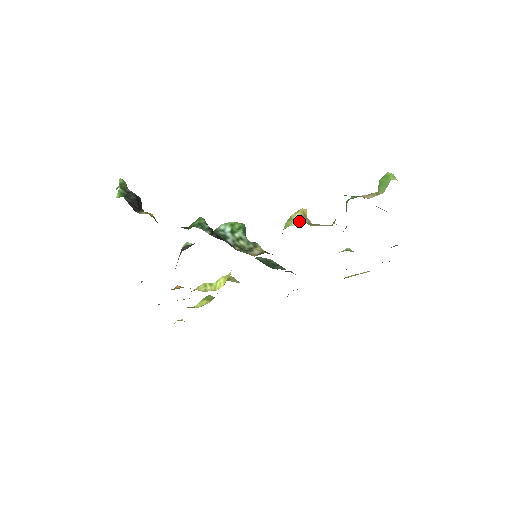
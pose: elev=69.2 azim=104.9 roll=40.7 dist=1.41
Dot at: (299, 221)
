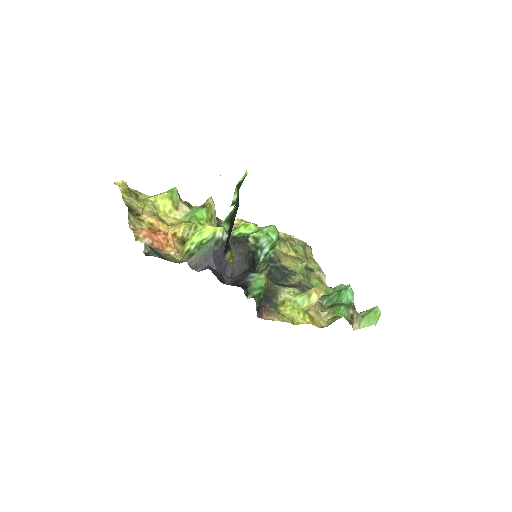
Dot at: (311, 309)
